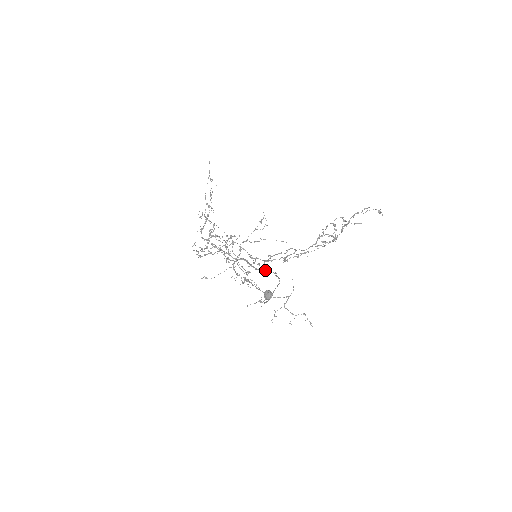
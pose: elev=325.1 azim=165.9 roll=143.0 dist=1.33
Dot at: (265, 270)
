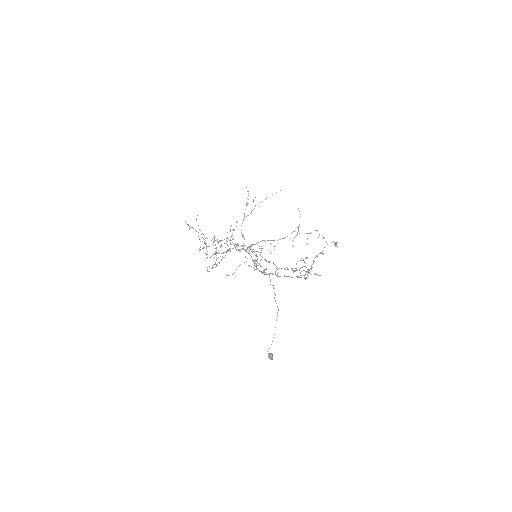
Dot at: occluded
